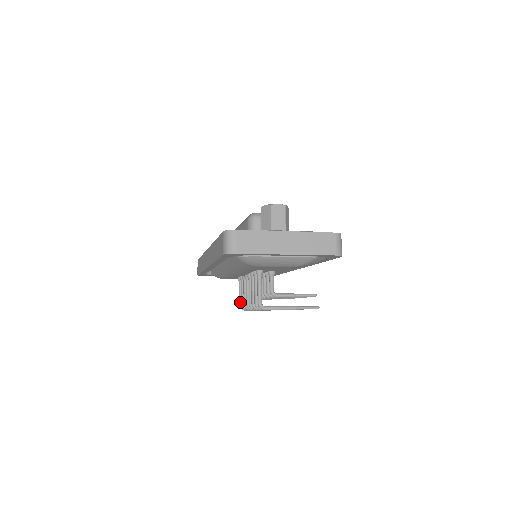
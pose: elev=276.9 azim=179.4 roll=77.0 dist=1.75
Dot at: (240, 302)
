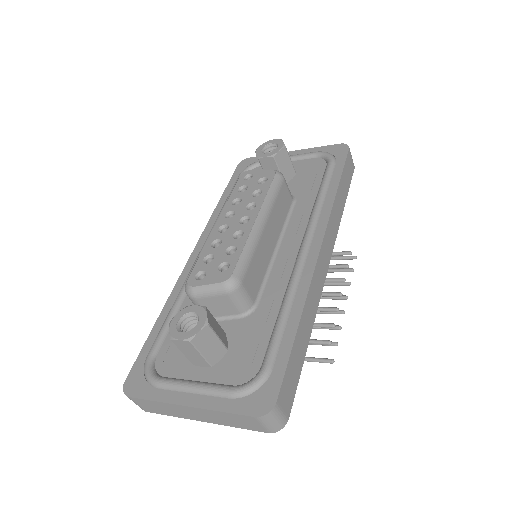
Dot at: occluded
